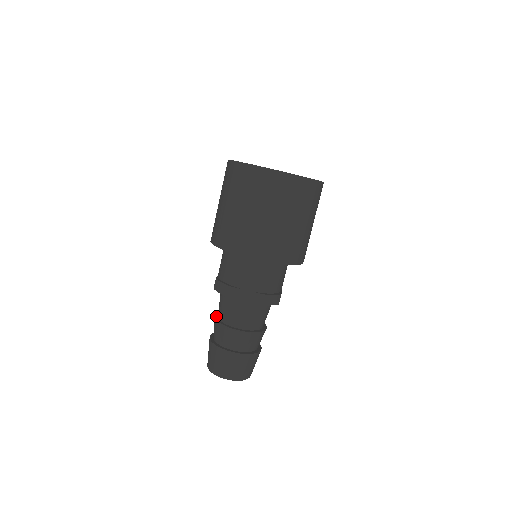
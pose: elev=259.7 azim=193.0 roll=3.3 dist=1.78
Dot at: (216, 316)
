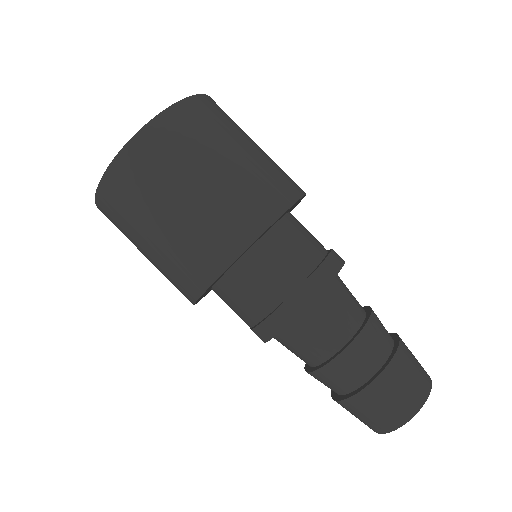
Dot at: (308, 370)
